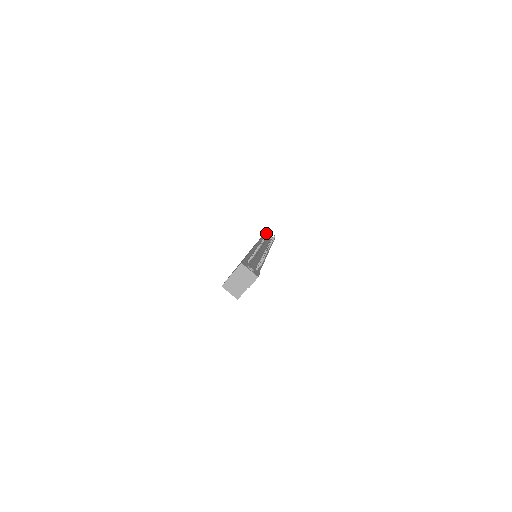
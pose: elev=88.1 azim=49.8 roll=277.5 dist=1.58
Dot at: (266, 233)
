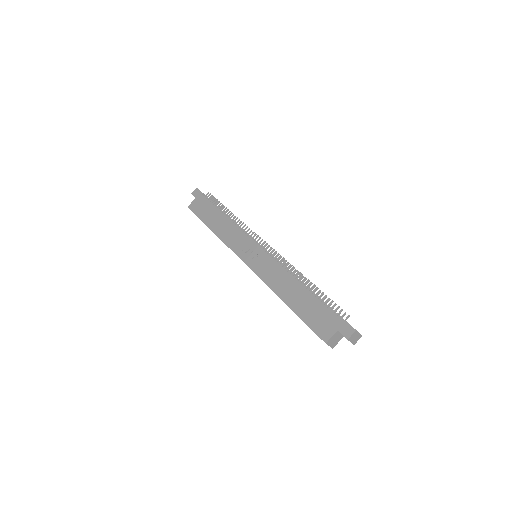
Dot at: (203, 194)
